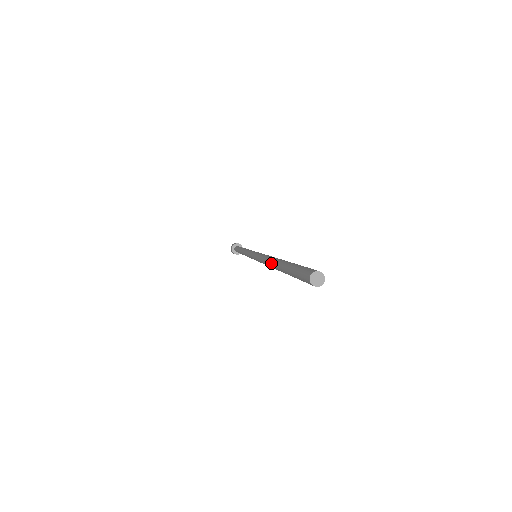
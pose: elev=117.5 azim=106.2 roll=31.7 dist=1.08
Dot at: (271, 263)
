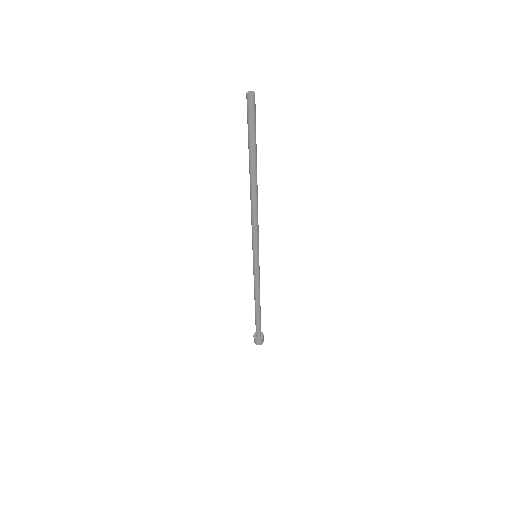
Dot at: (250, 187)
